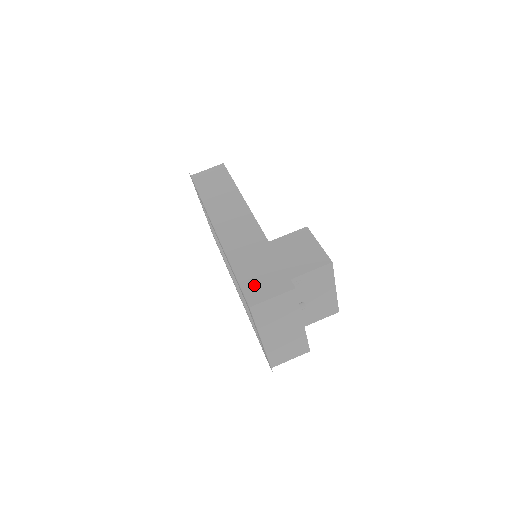
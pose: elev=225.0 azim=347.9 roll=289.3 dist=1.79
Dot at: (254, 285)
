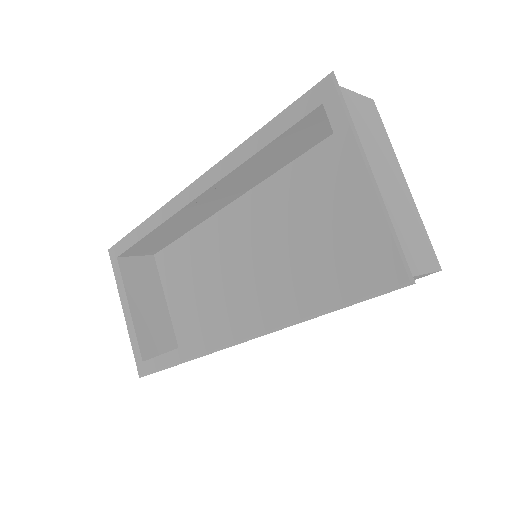
Dot at: occluded
